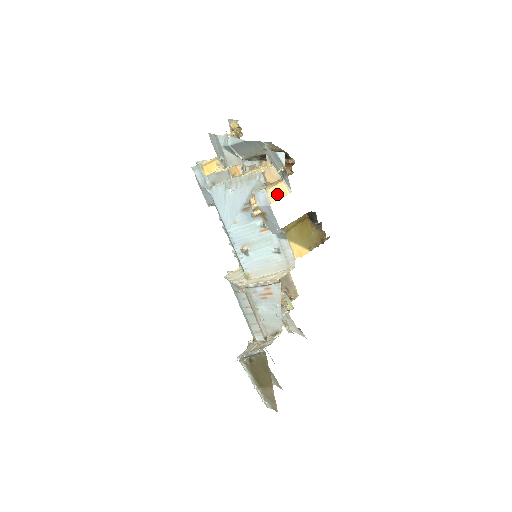
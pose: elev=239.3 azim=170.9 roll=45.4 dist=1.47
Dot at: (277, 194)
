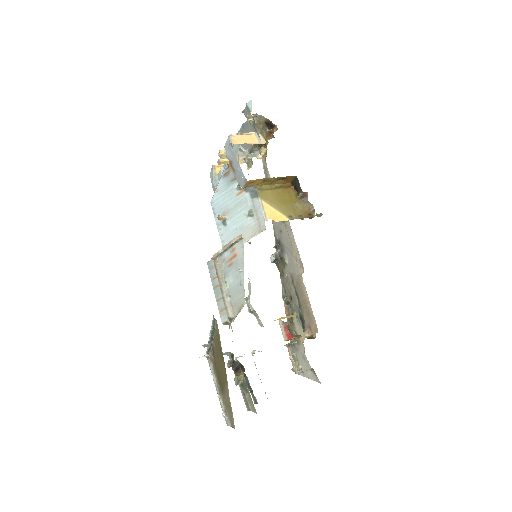
Dot at: (243, 140)
